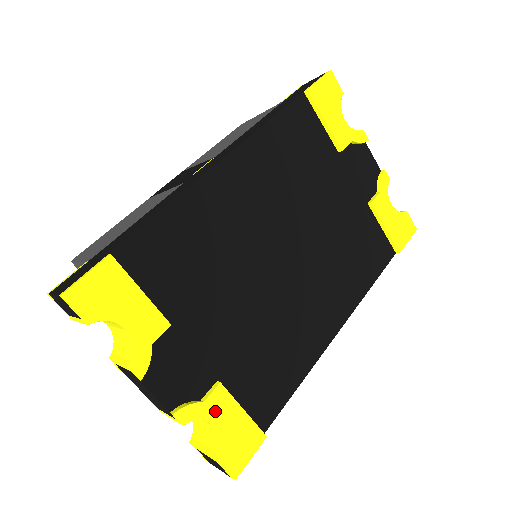
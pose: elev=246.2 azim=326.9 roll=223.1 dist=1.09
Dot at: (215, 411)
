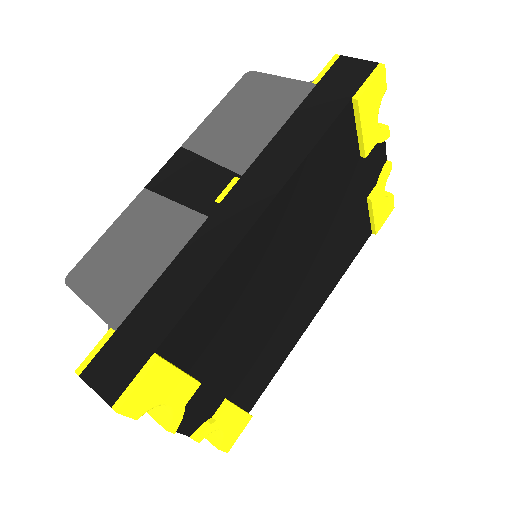
Dot at: (223, 422)
